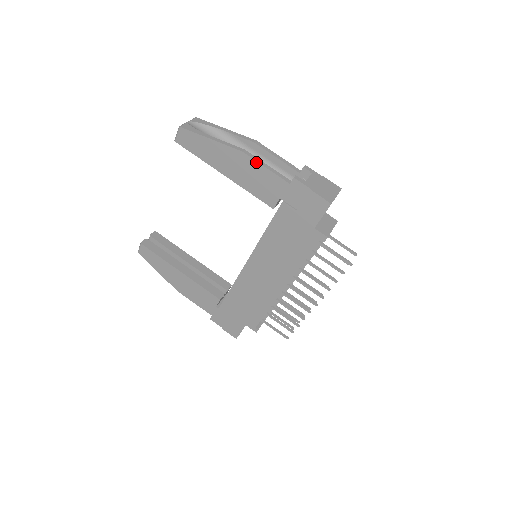
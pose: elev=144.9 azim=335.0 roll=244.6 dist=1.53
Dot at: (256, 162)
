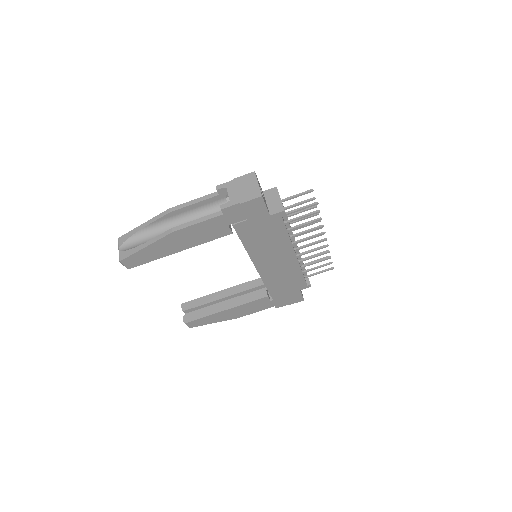
Dot at: (188, 227)
